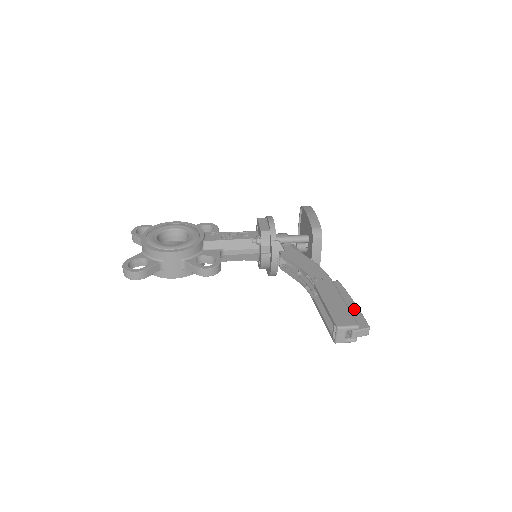
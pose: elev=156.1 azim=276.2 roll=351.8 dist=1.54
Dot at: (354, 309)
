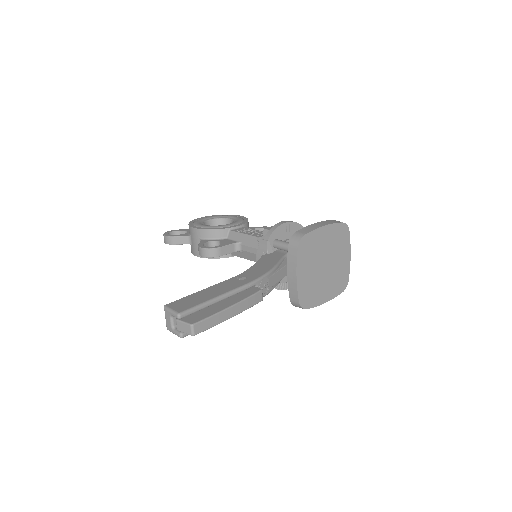
Dot at: (216, 309)
